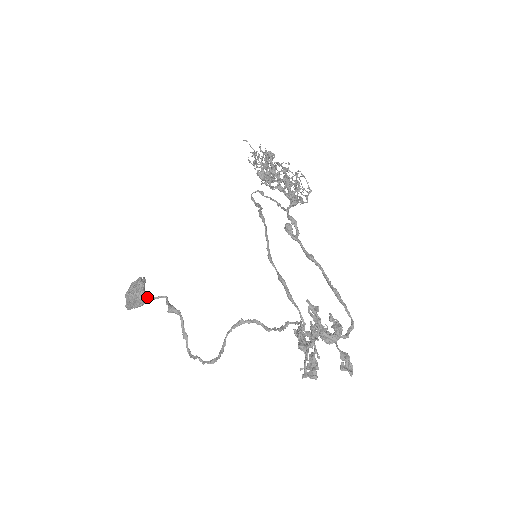
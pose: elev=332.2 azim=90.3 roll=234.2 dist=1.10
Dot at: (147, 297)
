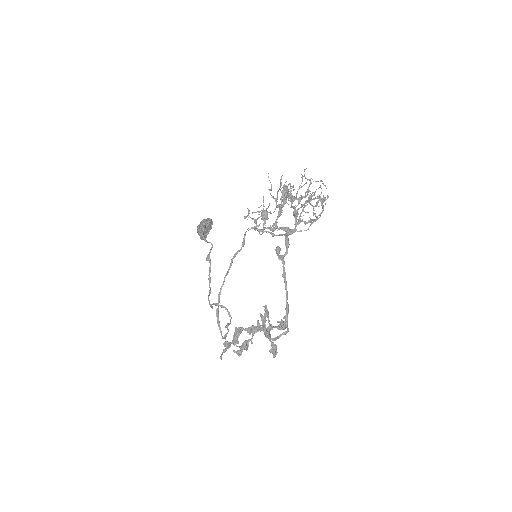
Dot at: (203, 239)
